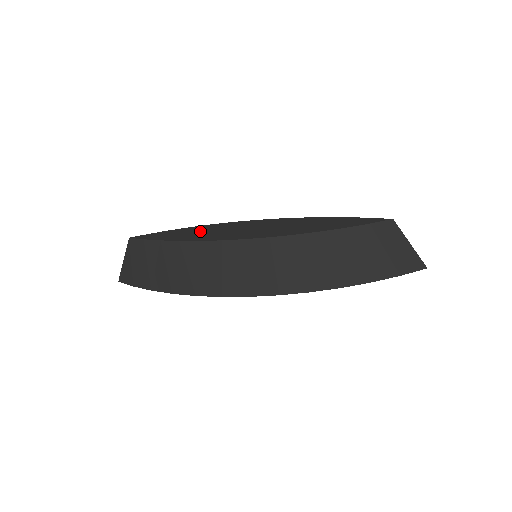
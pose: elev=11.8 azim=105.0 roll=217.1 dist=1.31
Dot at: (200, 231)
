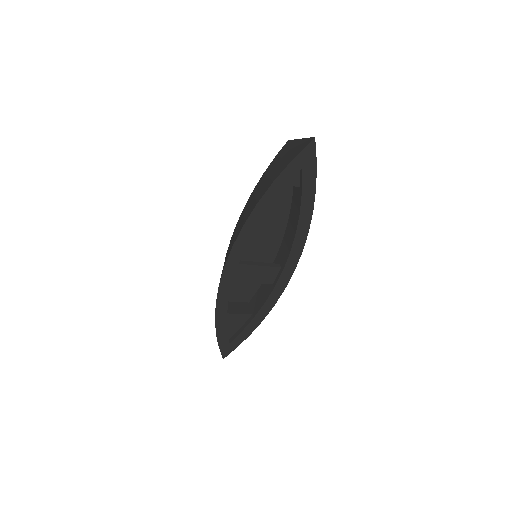
Dot at: occluded
